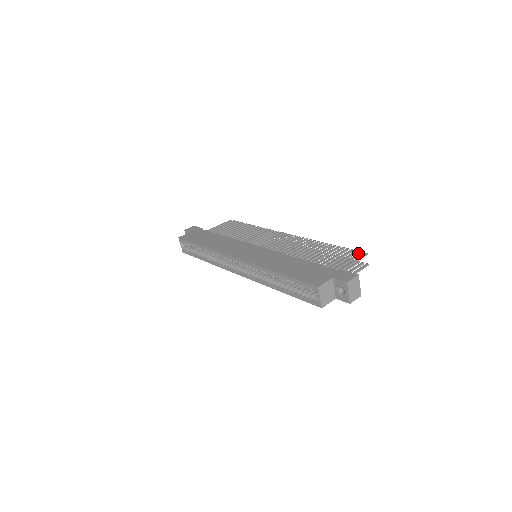
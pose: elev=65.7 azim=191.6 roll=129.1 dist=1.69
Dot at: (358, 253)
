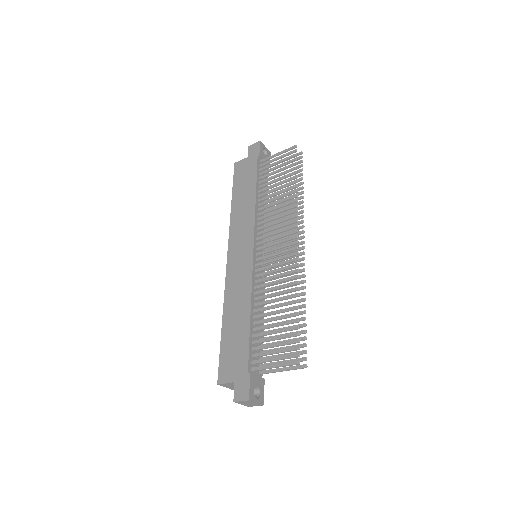
Dot at: (293, 354)
